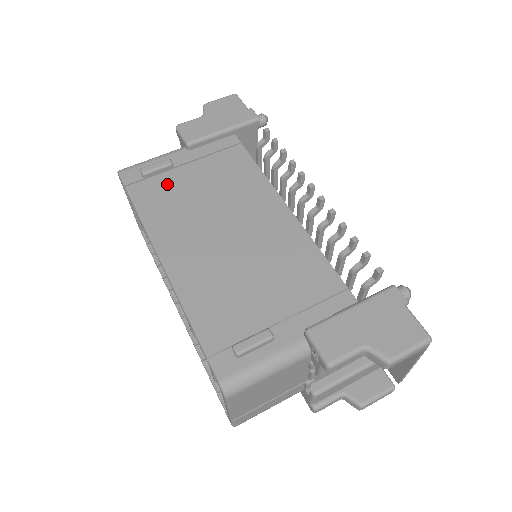
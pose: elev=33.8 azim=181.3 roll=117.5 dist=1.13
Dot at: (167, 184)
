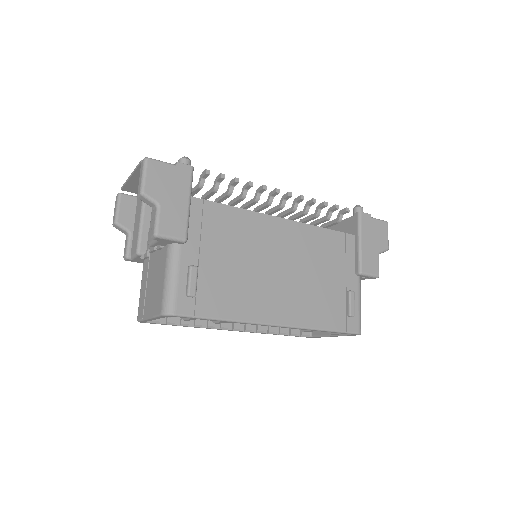
Dot at: (212, 283)
